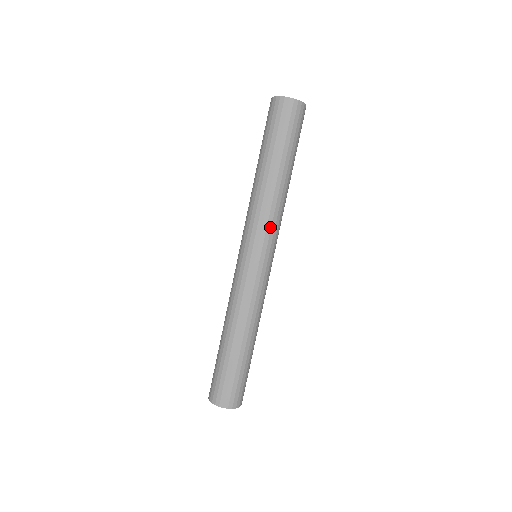
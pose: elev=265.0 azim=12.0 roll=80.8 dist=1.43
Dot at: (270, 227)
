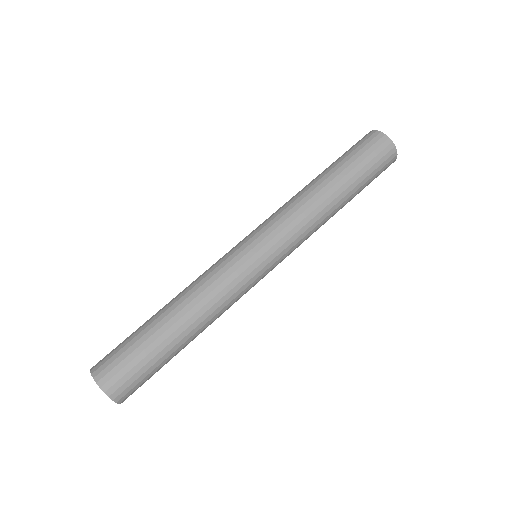
Dot at: (295, 238)
